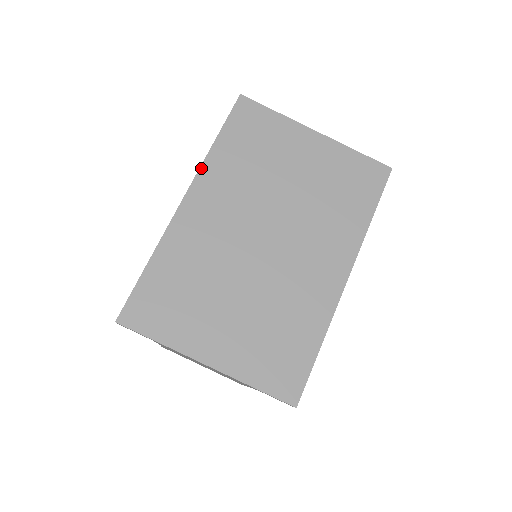
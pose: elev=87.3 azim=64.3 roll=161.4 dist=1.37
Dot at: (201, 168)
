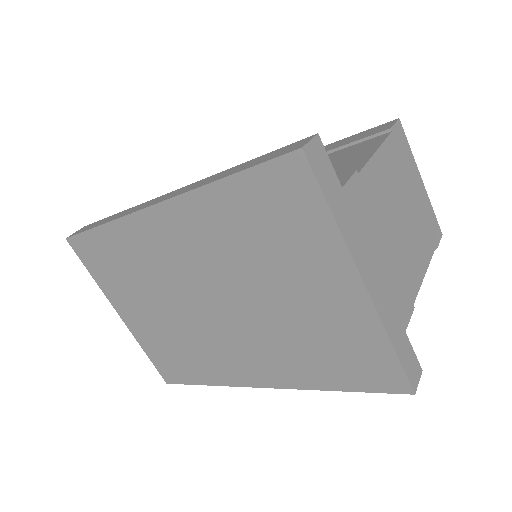
Dot at: (186, 194)
